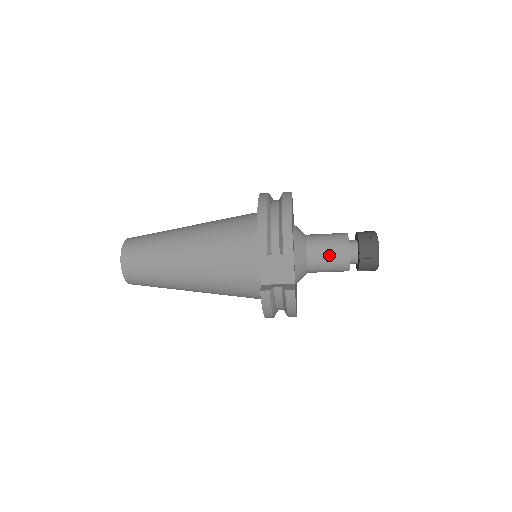
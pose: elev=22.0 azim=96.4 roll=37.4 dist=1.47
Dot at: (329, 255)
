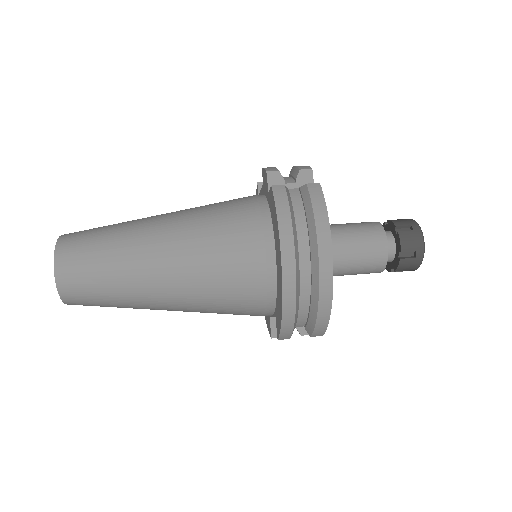
Dot at: occluded
